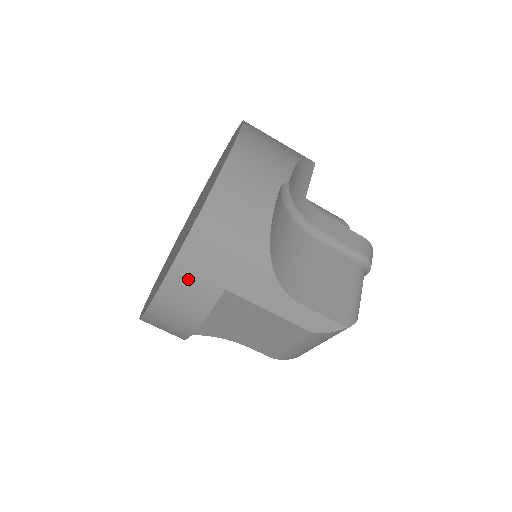
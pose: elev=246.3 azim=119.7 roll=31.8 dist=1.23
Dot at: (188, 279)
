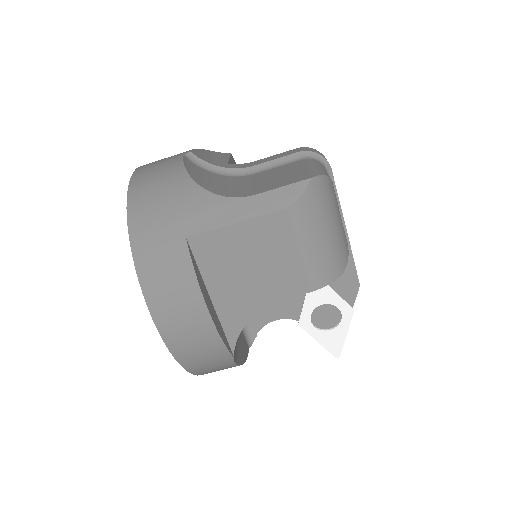
Dot at: (153, 256)
